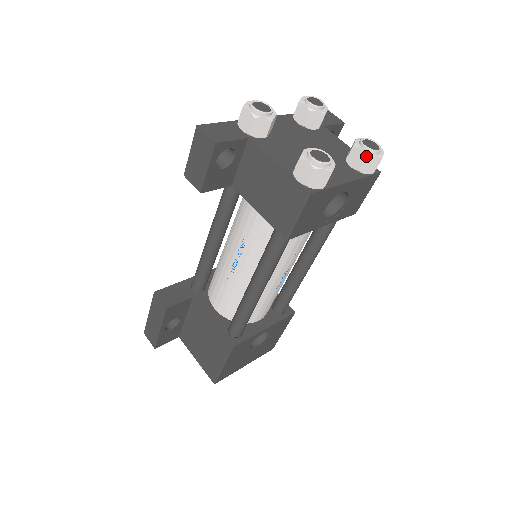
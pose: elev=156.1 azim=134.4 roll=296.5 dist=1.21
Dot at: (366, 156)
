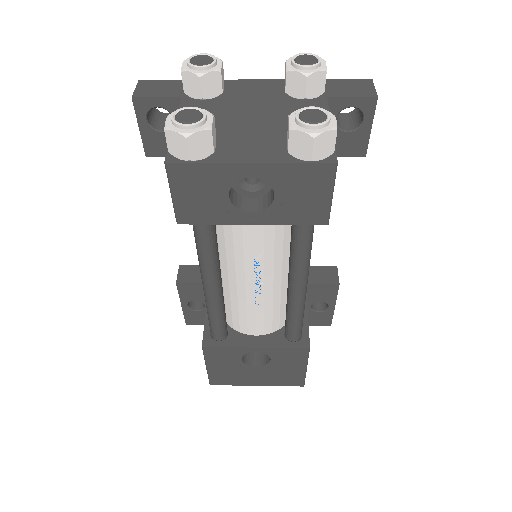
Dot at: (289, 130)
